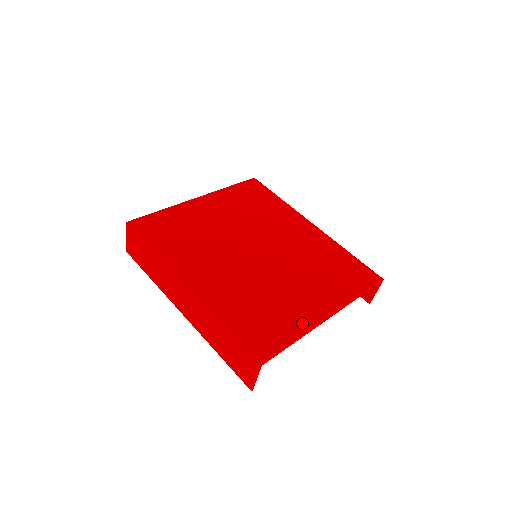
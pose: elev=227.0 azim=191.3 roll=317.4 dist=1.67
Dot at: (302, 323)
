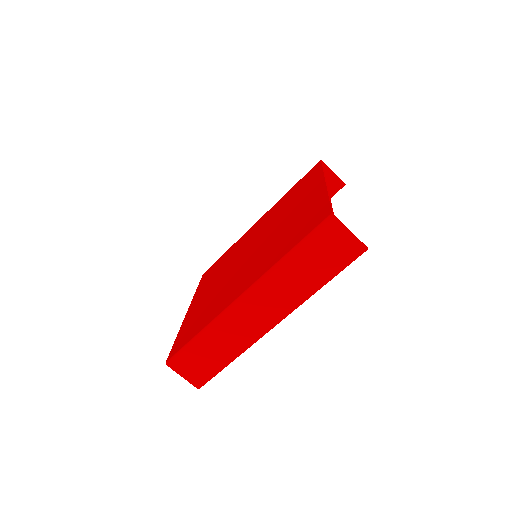
Dot at: (318, 198)
